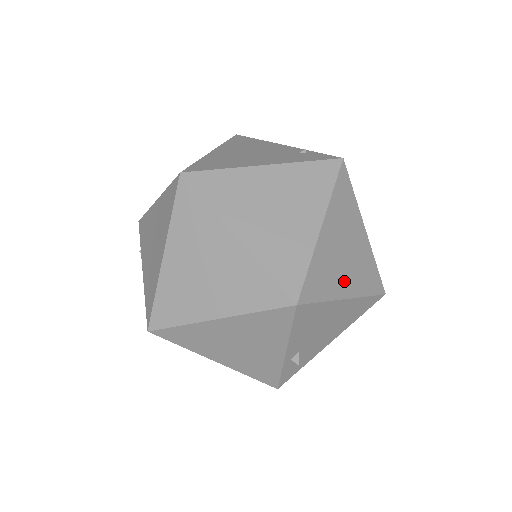
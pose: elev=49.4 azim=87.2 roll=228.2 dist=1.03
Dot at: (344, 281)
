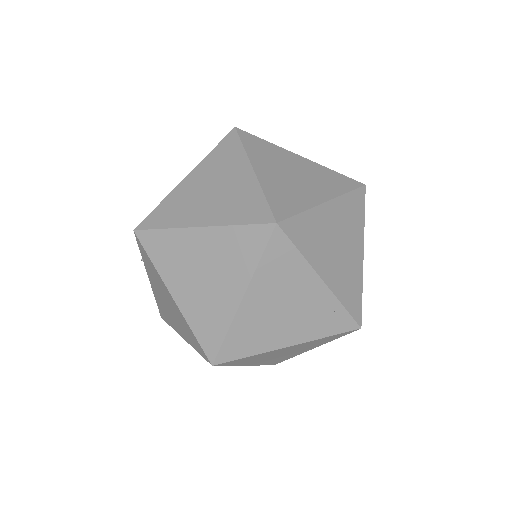
Dot at: occluded
